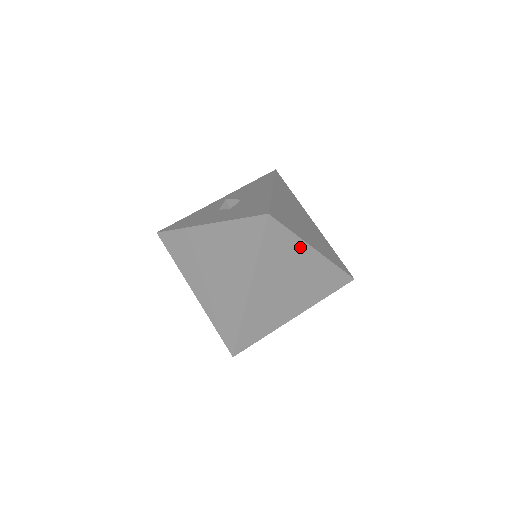
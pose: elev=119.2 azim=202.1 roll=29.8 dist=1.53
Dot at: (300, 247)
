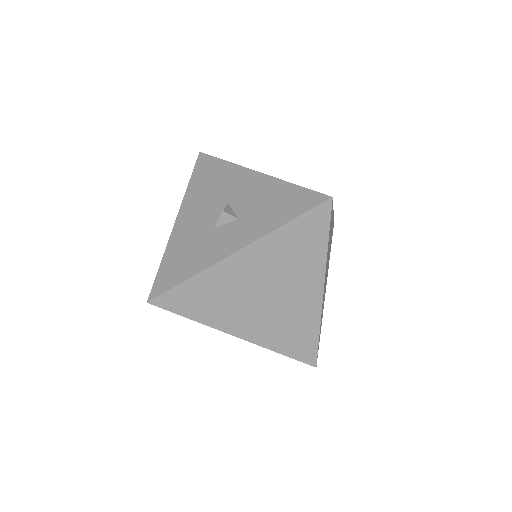
Dot at: (332, 217)
